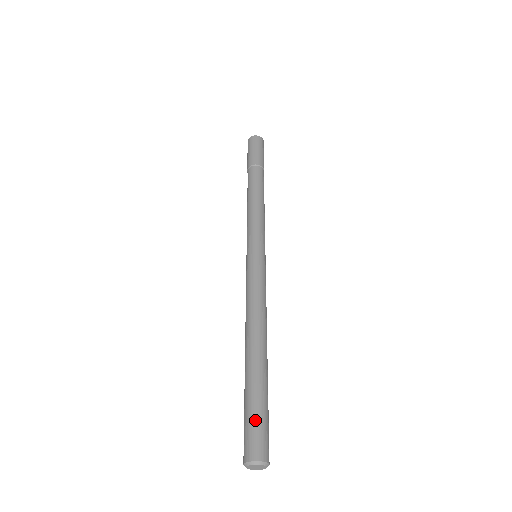
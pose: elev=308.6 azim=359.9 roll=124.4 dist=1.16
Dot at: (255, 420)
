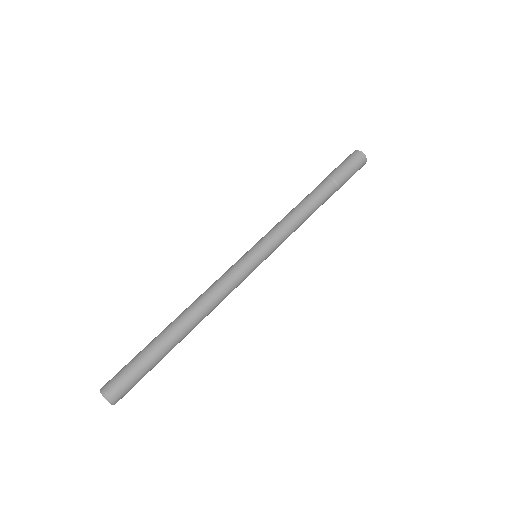
Dot at: (127, 367)
